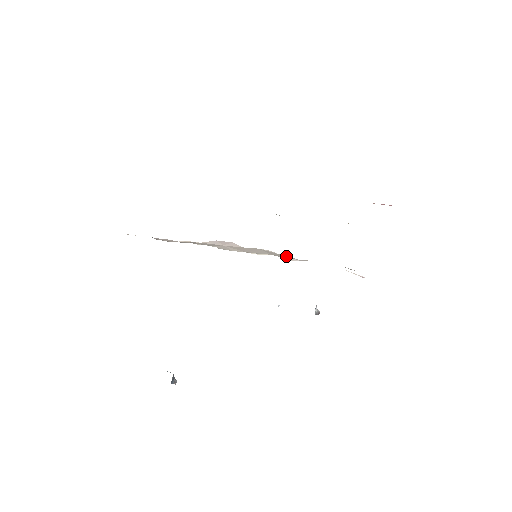
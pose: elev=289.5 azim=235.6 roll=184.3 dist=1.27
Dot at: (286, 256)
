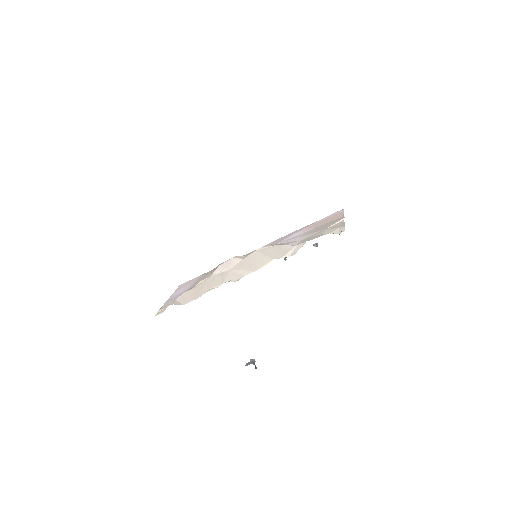
Dot at: (280, 246)
